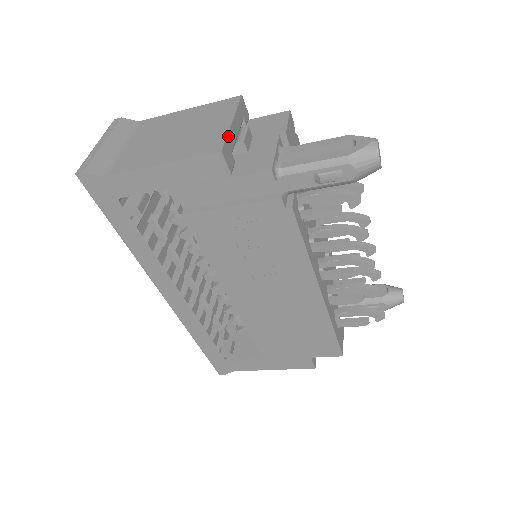
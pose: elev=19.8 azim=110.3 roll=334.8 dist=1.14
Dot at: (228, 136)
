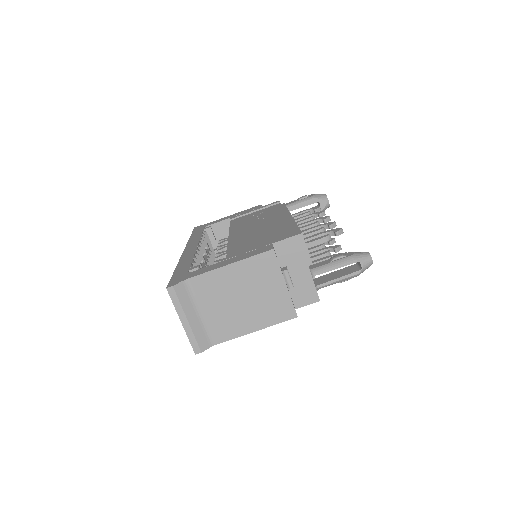
Dot at: occluded
